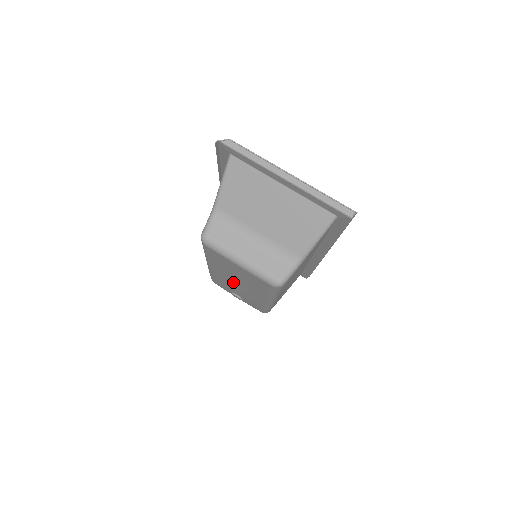
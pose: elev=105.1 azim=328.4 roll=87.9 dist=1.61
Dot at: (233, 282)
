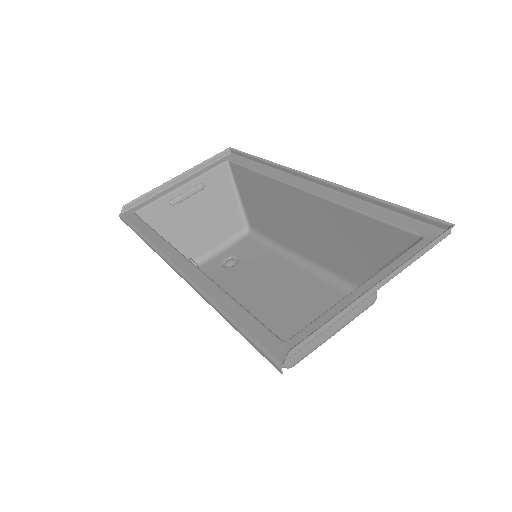
Dot at: (261, 292)
